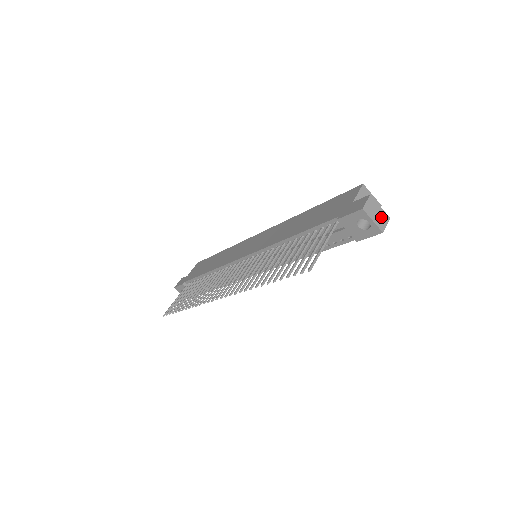
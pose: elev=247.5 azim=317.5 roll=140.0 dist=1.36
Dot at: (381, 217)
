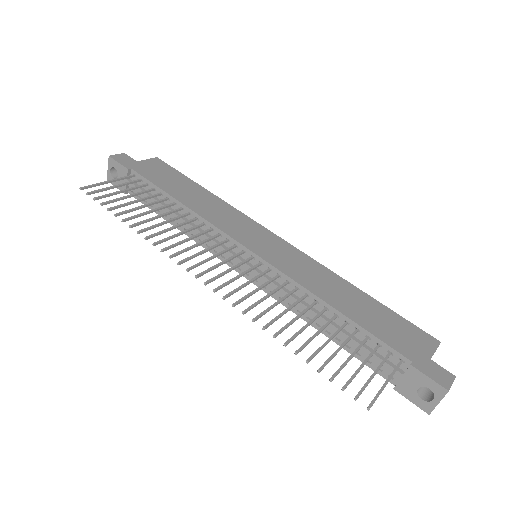
Dot at: occluded
